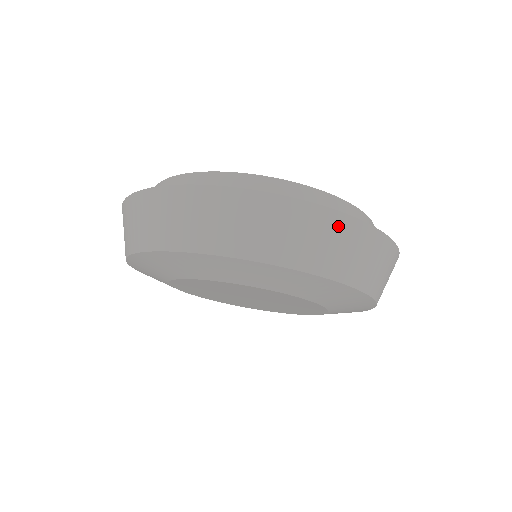
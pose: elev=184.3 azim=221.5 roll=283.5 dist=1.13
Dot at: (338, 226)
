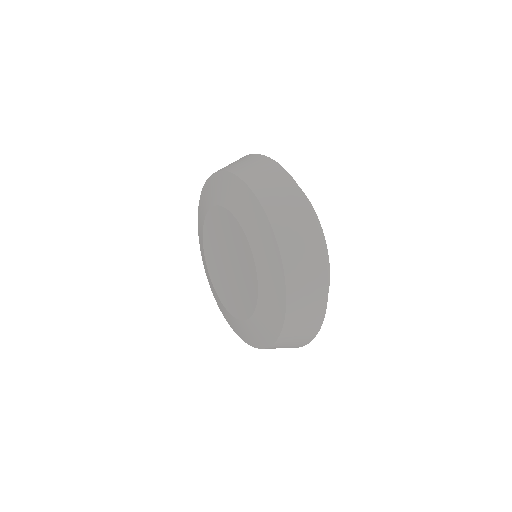
Dot at: (291, 190)
